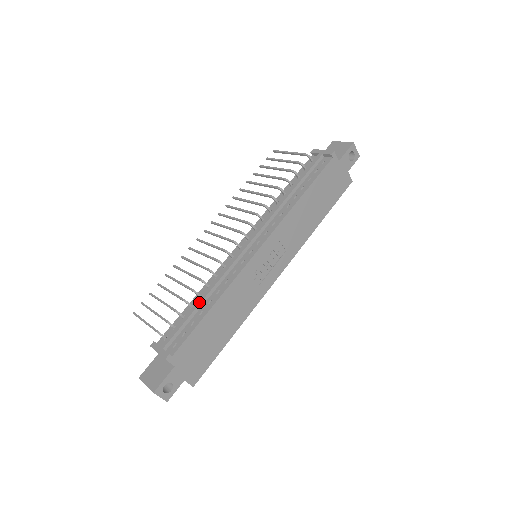
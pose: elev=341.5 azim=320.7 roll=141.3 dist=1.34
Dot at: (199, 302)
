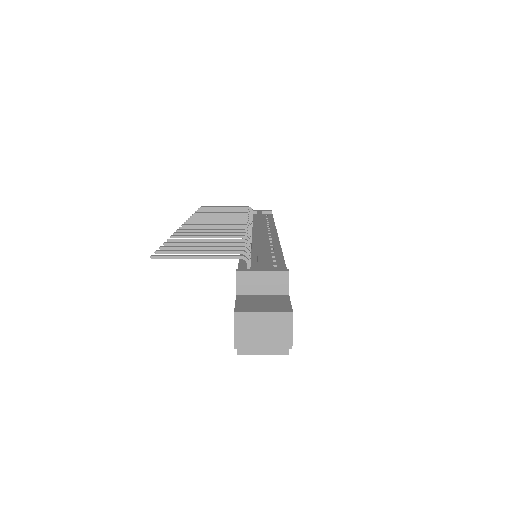
Dot at: (263, 248)
